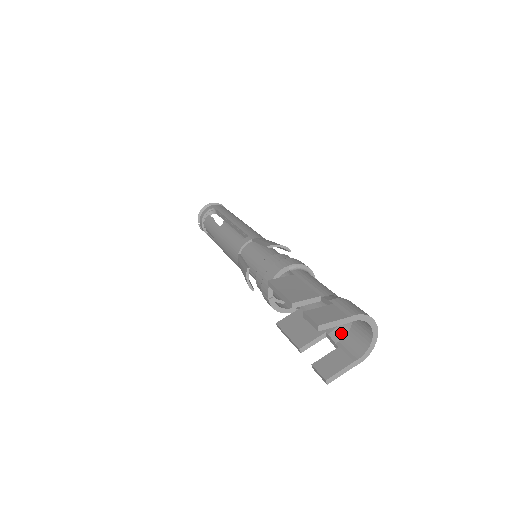
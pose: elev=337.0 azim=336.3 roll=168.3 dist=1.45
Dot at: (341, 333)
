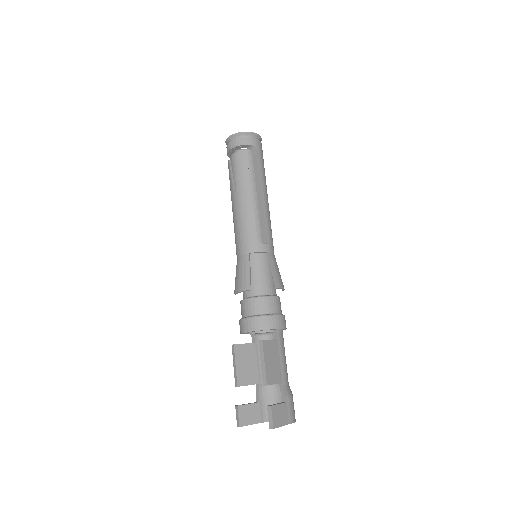
Dot at: (267, 392)
